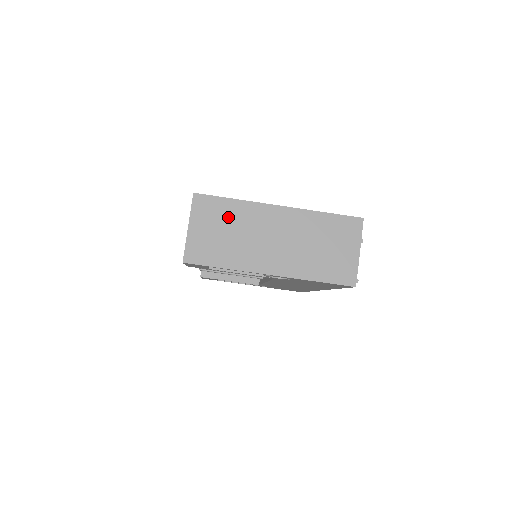
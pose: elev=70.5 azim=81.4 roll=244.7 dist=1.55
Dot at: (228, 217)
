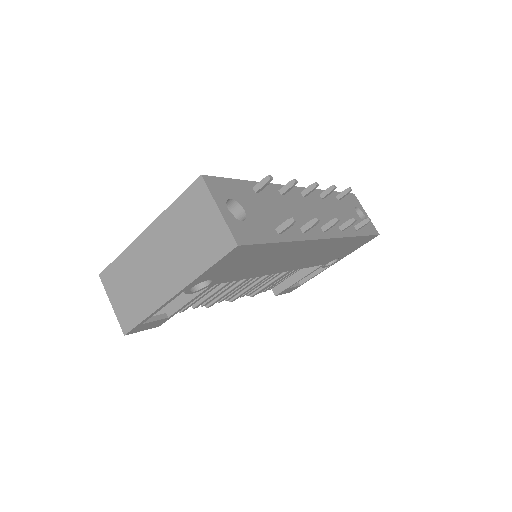
Dot at: (125, 273)
